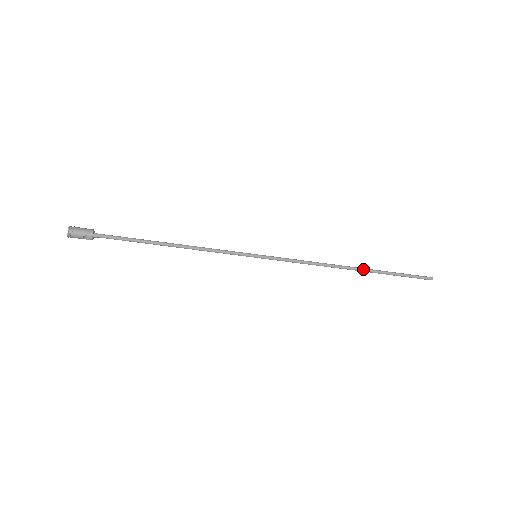
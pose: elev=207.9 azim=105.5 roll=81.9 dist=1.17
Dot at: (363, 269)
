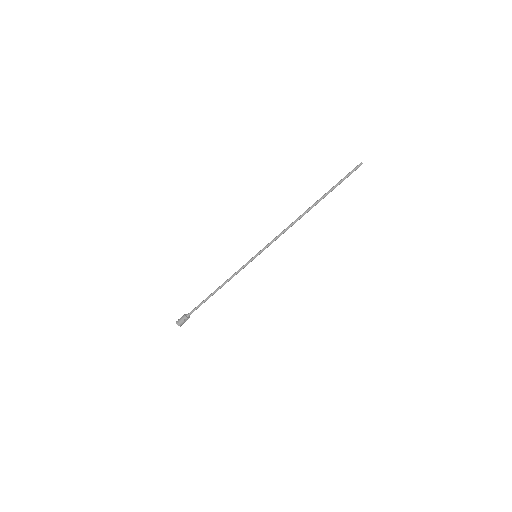
Dot at: (314, 204)
